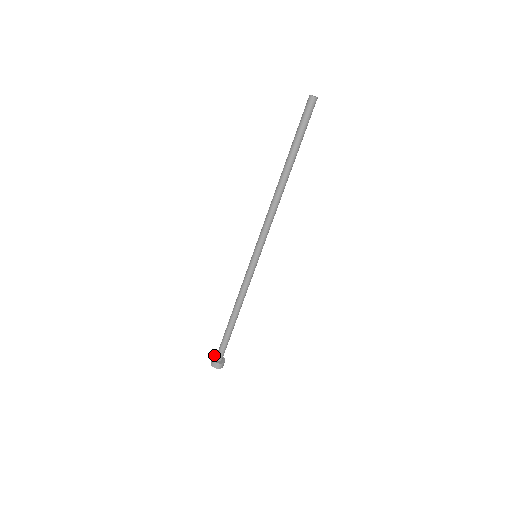
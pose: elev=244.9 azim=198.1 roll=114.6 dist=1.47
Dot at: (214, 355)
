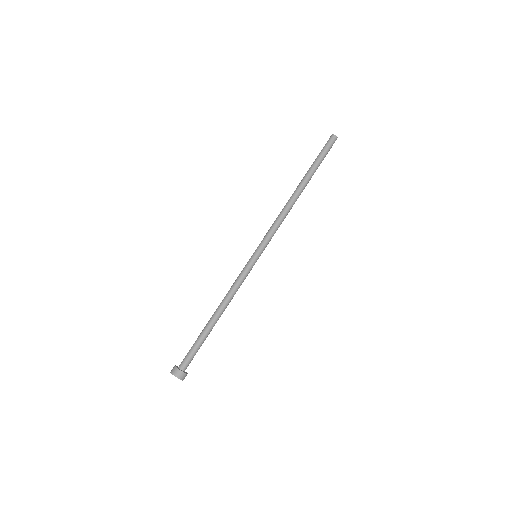
Dot at: (175, 365)
